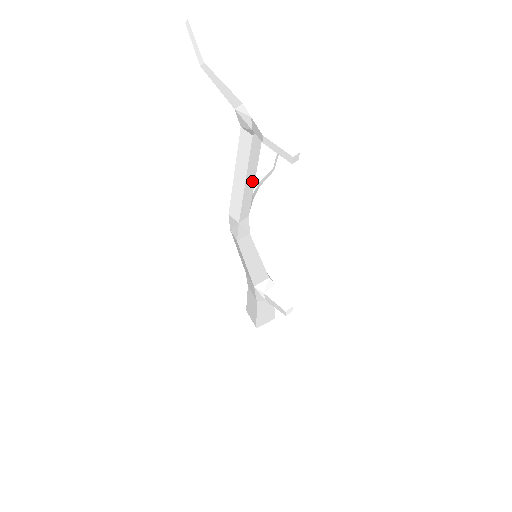
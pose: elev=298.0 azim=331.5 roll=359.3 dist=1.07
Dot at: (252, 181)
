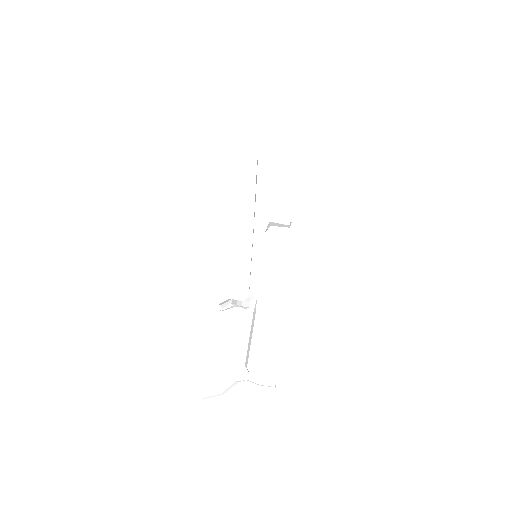
Dot at: (250, 336)
